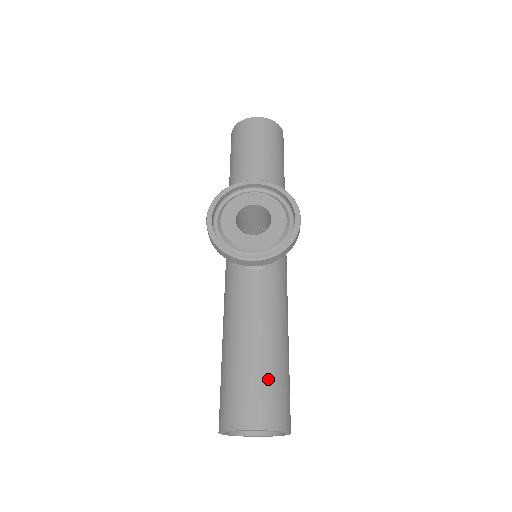
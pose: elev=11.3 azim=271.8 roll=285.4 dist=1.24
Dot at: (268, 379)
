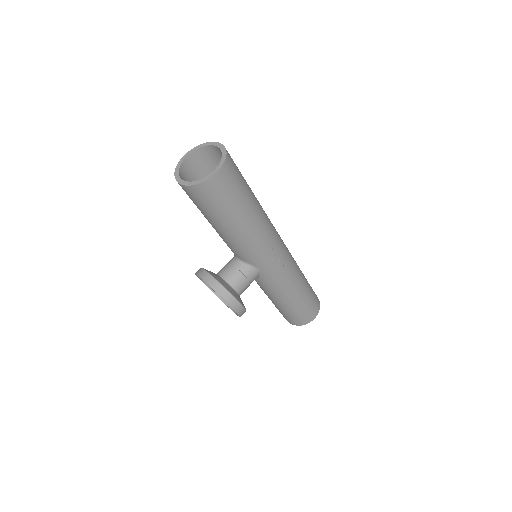
Dot at: (285, 314)
